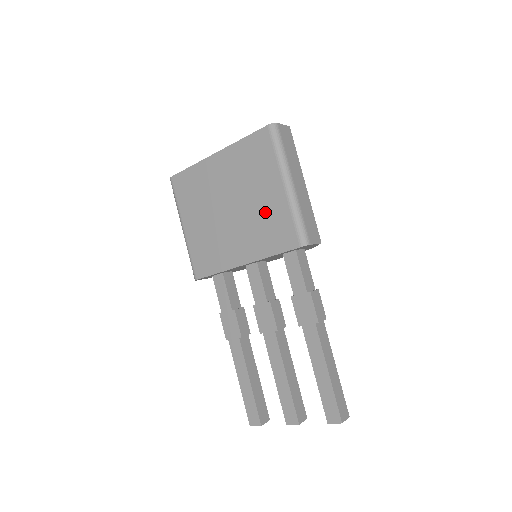
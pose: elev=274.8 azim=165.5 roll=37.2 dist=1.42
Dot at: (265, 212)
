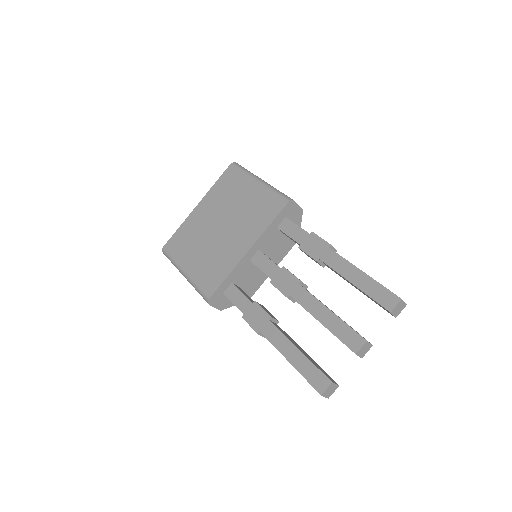
Dot at: (250, 206)
